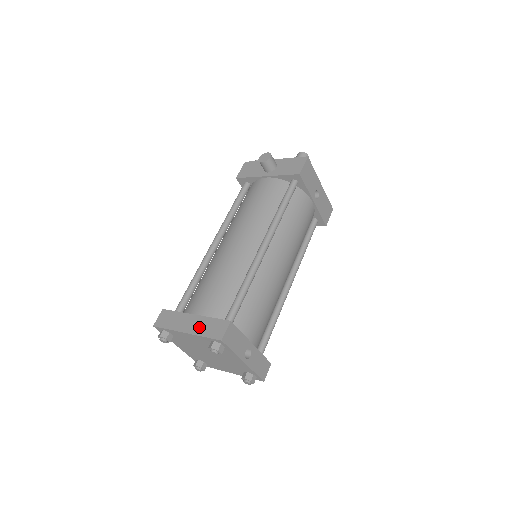
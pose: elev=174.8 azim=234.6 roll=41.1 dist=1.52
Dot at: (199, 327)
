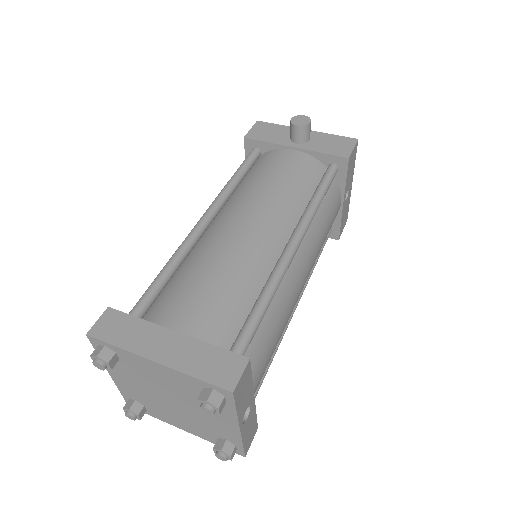
Dot at: (185, 357)
